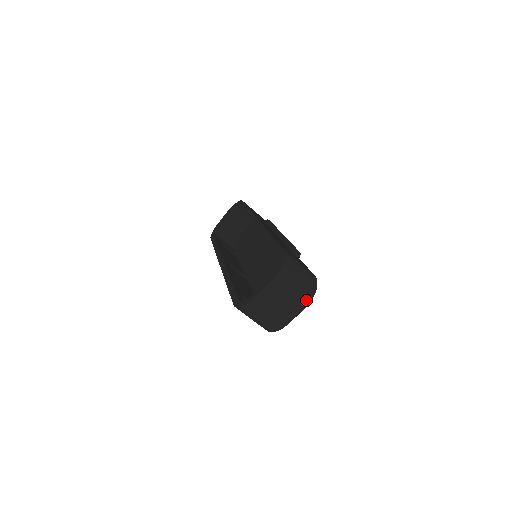
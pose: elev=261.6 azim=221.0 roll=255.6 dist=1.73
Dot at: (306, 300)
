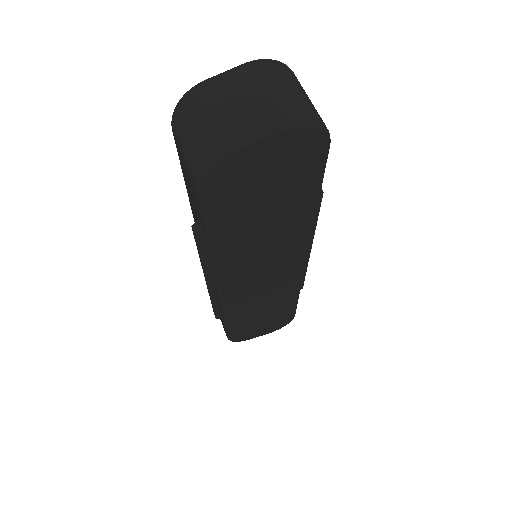
Dot at: (293, 113)
